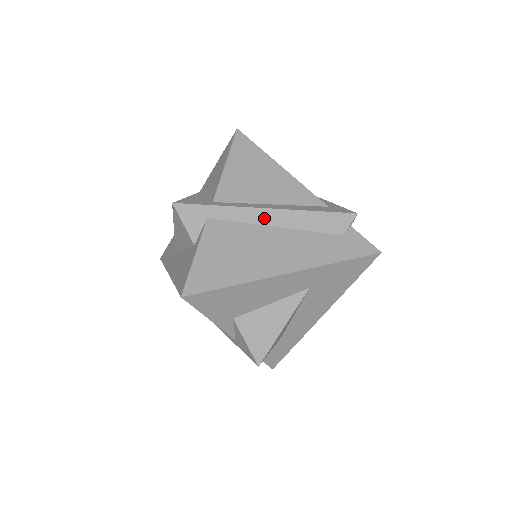
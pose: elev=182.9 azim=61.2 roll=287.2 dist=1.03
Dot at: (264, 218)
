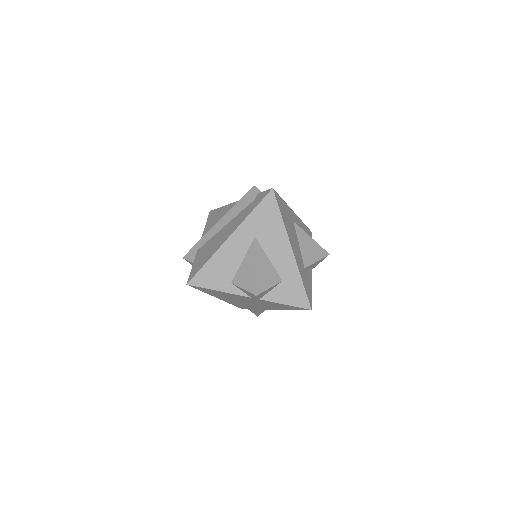
Dot at: (218, 228)
